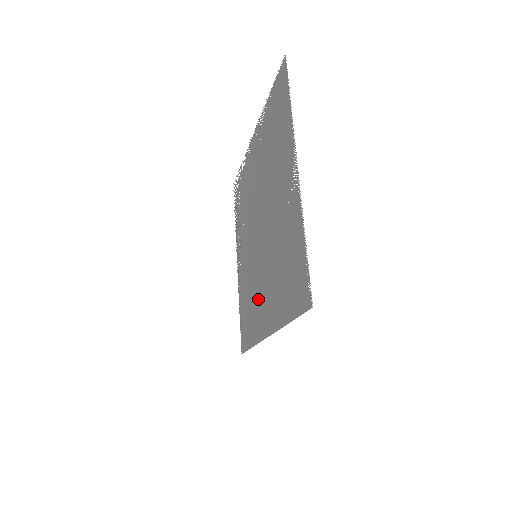
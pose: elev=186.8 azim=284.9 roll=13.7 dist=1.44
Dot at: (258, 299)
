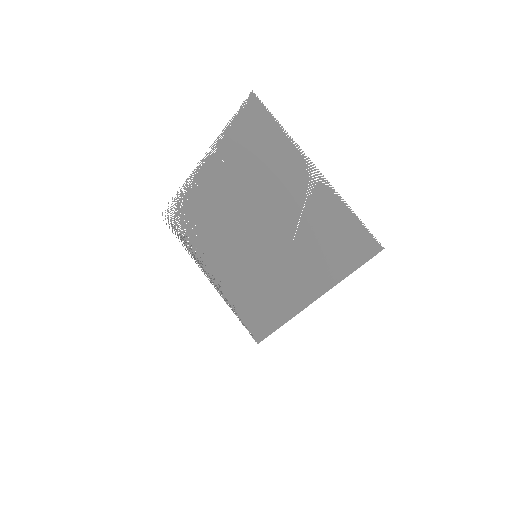
Dot at: (278, 285)
